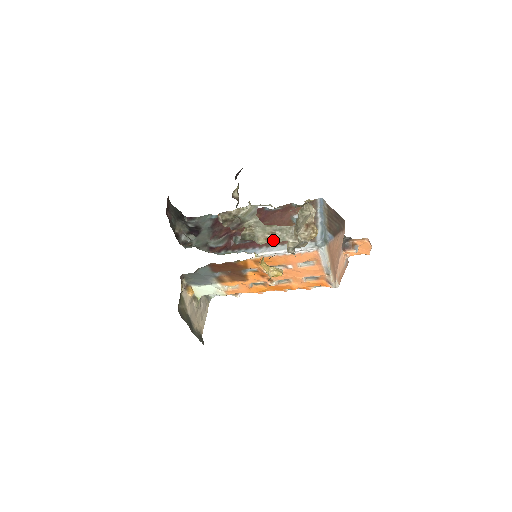
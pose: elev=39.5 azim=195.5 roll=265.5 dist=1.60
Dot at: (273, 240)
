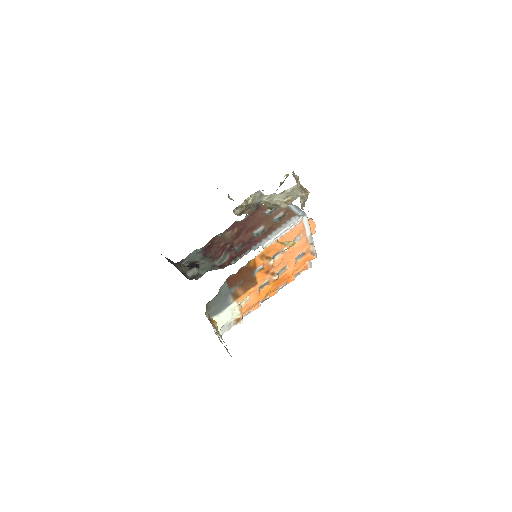
Dot at: (291, 201)
